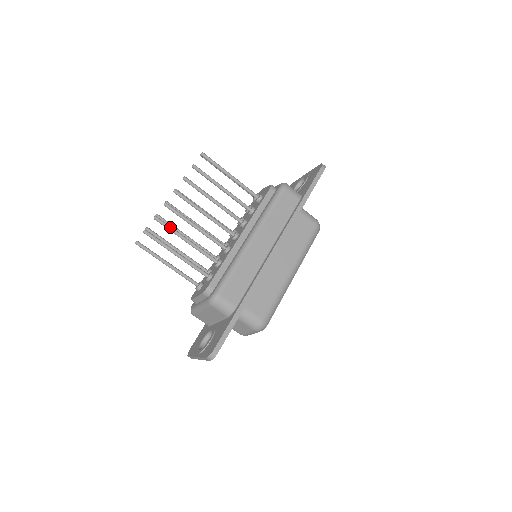
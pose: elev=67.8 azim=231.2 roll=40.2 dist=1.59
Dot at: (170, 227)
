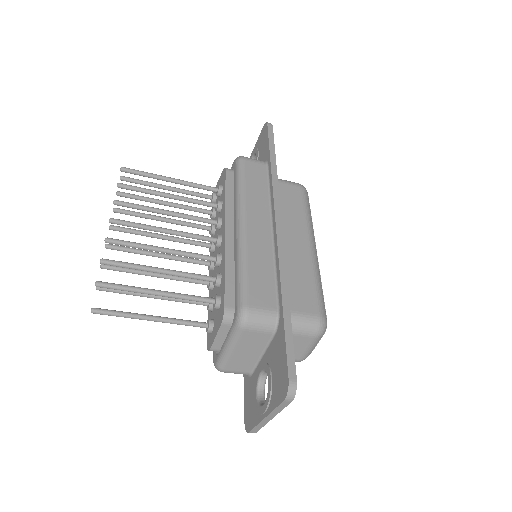
Dot at: (129, 263)
